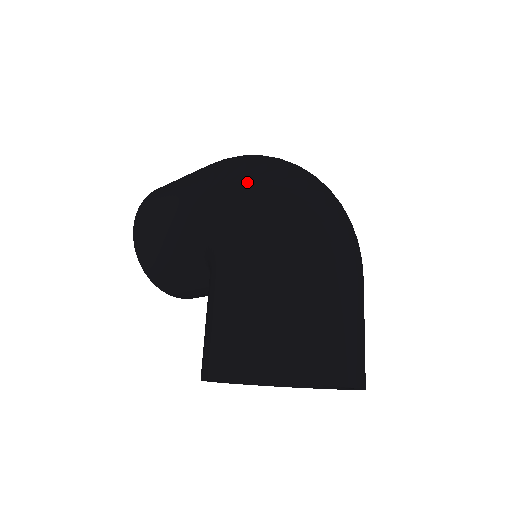
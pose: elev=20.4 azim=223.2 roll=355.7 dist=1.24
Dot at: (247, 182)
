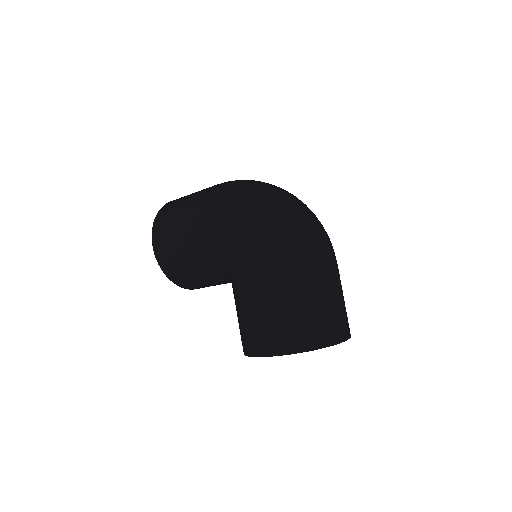
Dot at: (249, 217)
